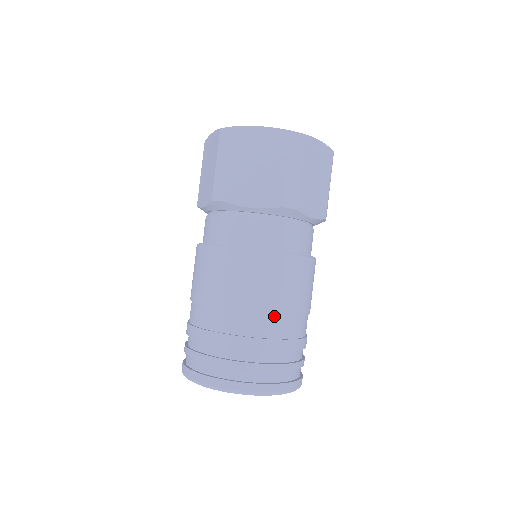
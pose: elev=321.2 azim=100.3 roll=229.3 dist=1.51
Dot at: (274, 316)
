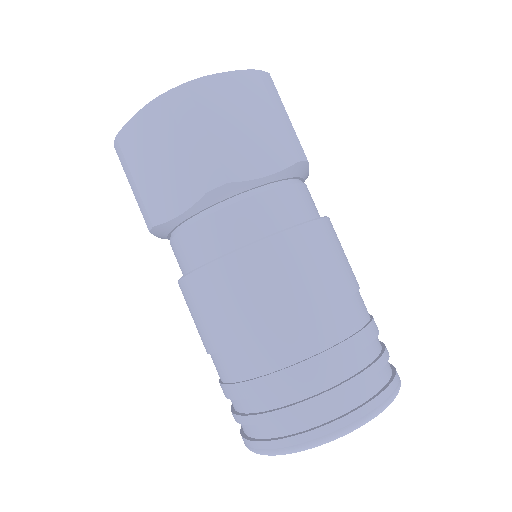
Dot at: (353, 297)
